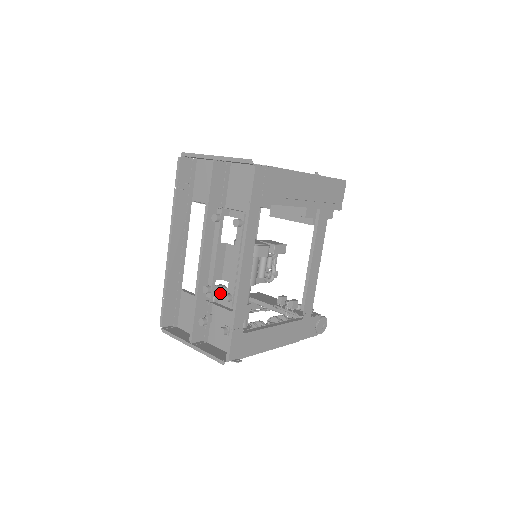
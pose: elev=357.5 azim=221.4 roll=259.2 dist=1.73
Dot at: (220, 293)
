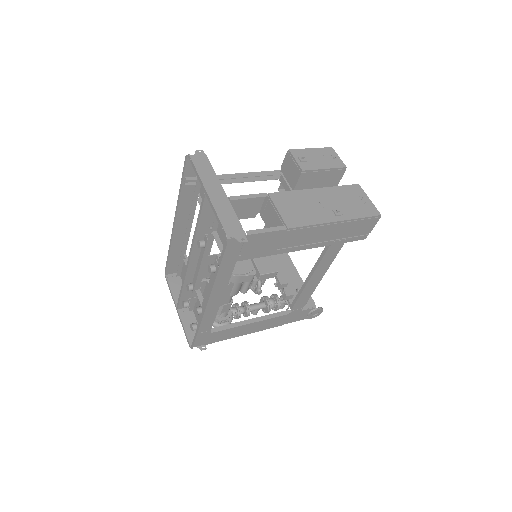
Dot at: (206, 286)
